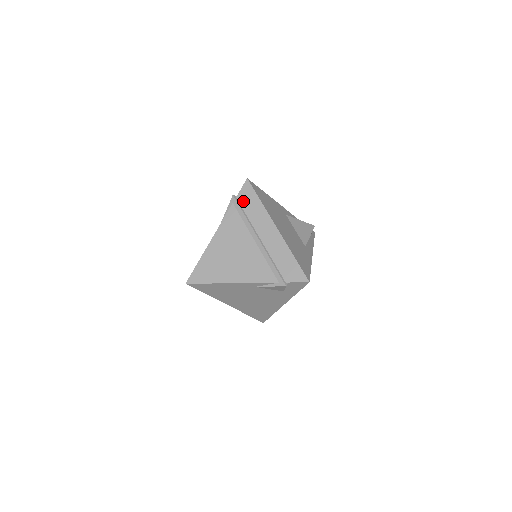
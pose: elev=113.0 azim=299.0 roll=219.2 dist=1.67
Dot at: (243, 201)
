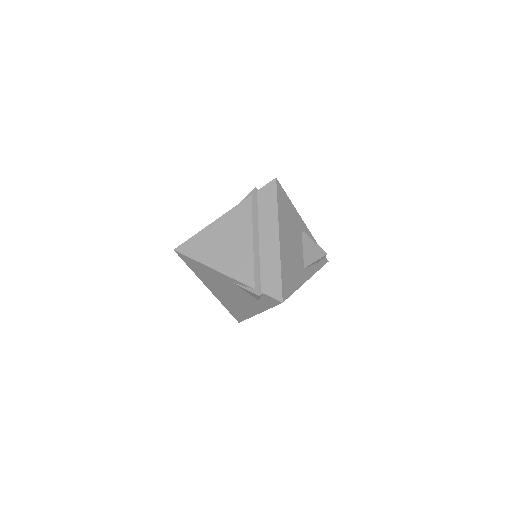
Dot at: (261, 197)
